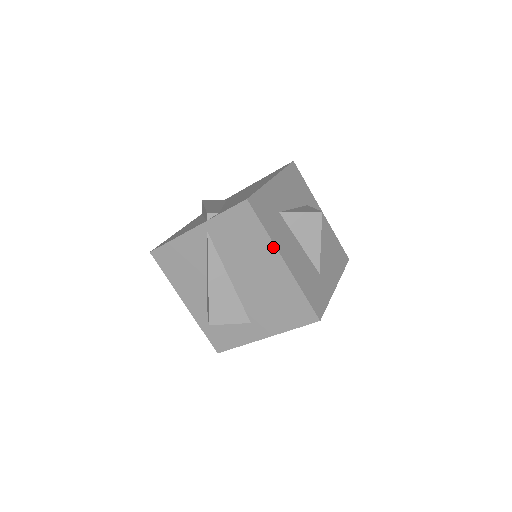
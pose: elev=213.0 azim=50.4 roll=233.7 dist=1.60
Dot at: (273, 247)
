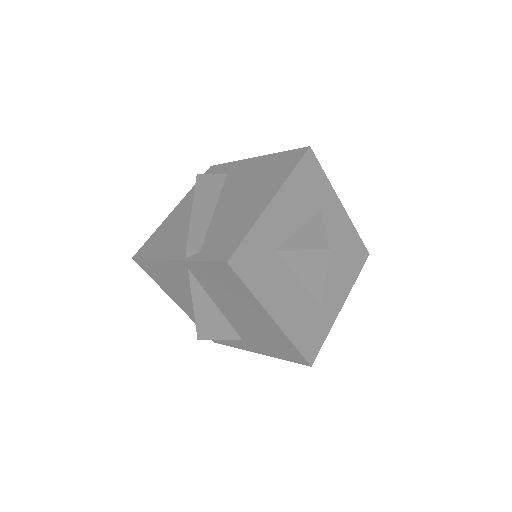
Dot at: (260, 306)
